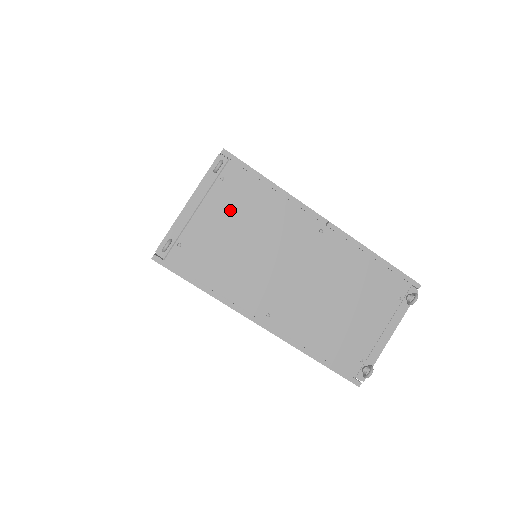
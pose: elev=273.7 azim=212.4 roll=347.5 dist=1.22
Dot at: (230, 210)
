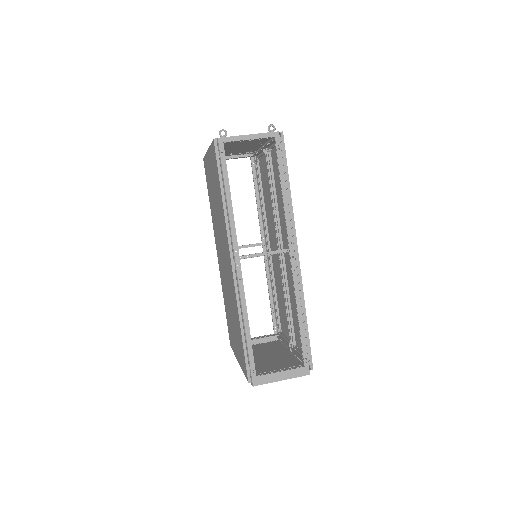
Dot at: occluded
